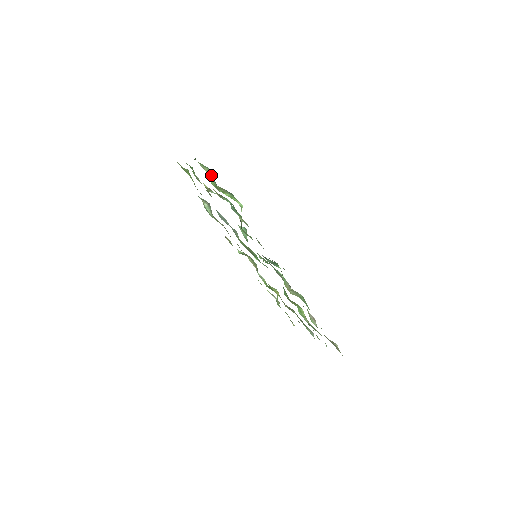
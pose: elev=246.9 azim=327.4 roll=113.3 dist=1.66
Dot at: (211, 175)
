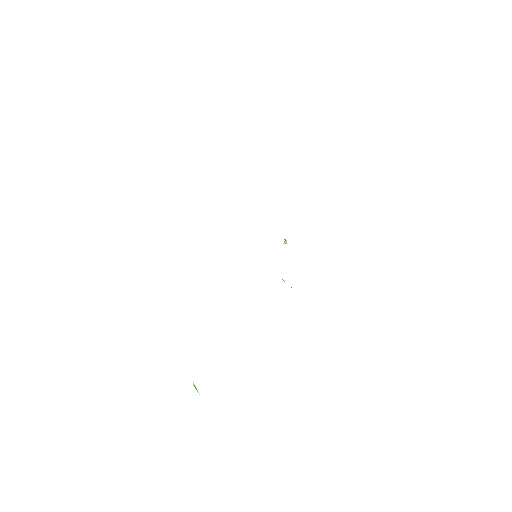
Dot at: occluded
